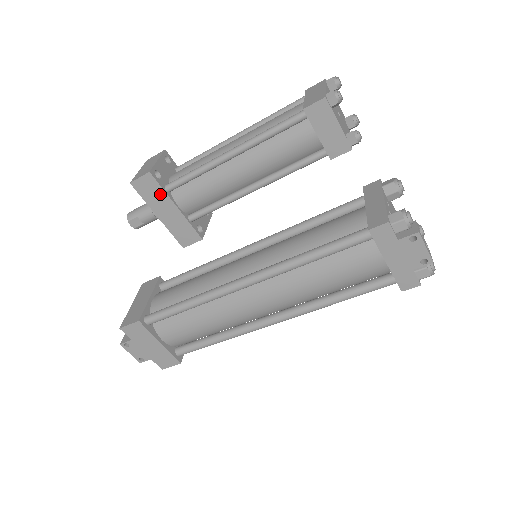
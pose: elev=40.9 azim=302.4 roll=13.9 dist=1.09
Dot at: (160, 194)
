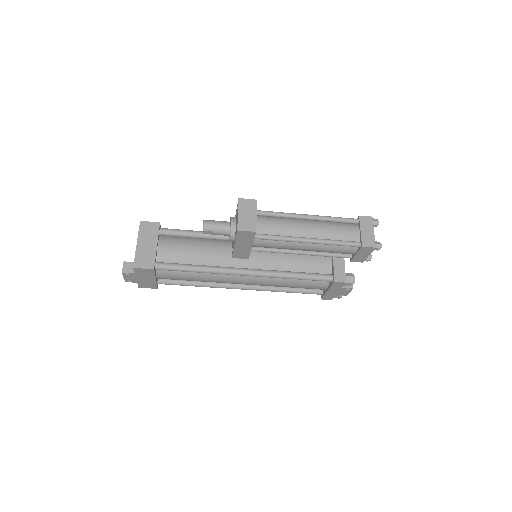
Dot at: (249, 240)
